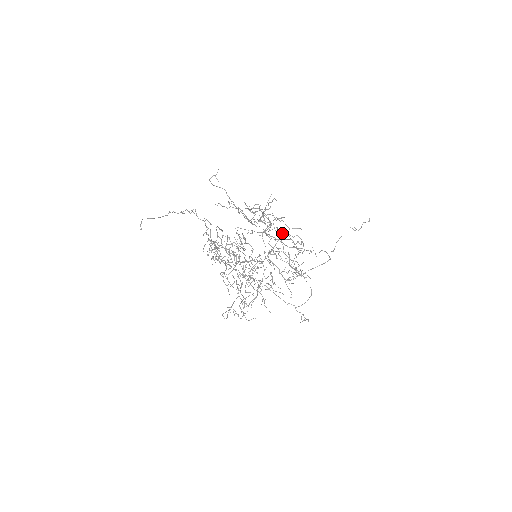
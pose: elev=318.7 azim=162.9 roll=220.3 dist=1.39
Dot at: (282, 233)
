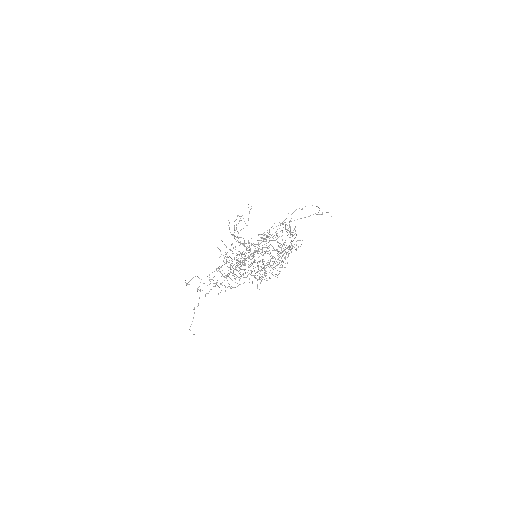
Dot at: (252, 256)
